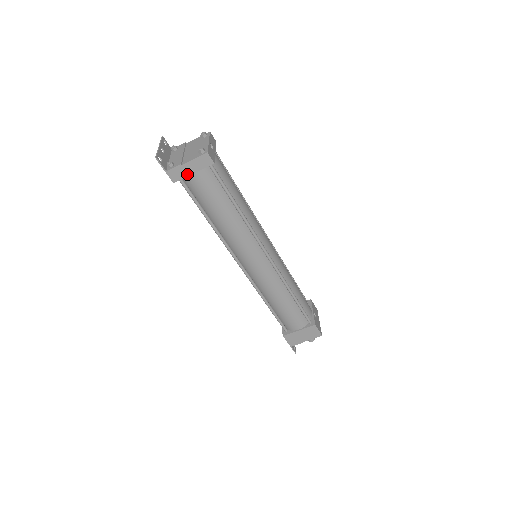
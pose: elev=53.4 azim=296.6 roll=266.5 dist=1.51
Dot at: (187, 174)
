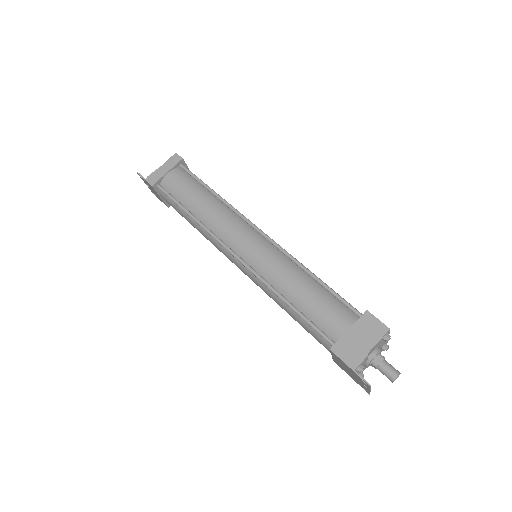
Dot at: (162, 175)
